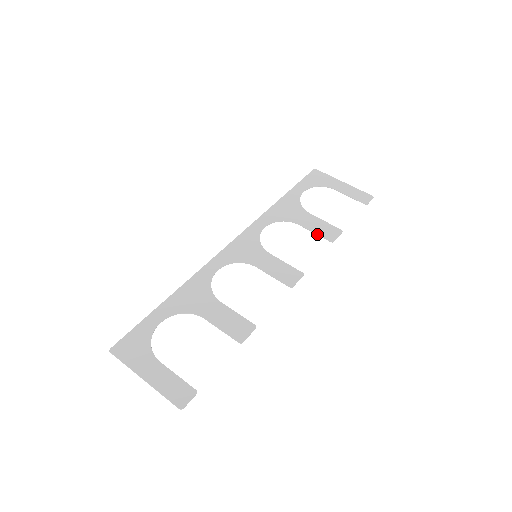
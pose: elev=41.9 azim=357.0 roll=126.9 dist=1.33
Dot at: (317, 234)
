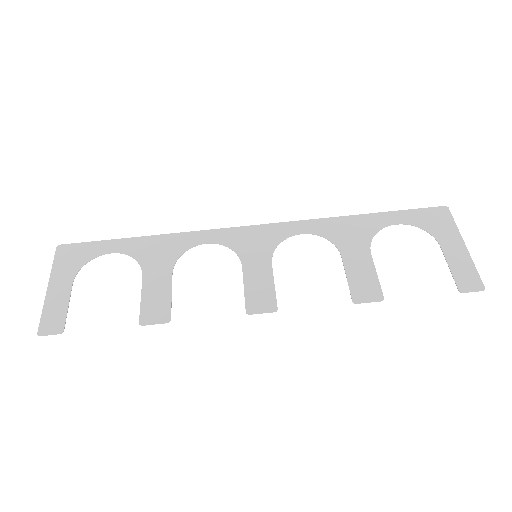
Dot at: (348, 281)
